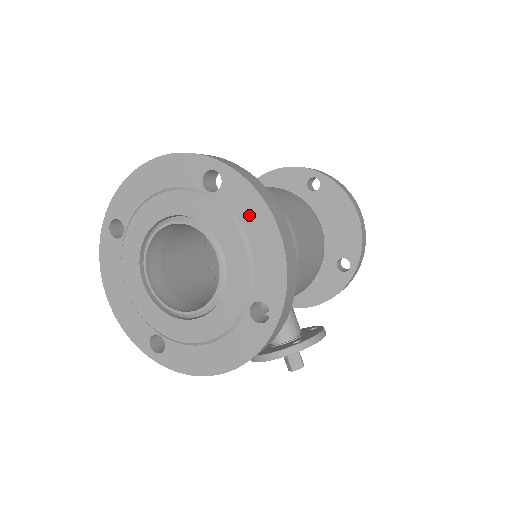
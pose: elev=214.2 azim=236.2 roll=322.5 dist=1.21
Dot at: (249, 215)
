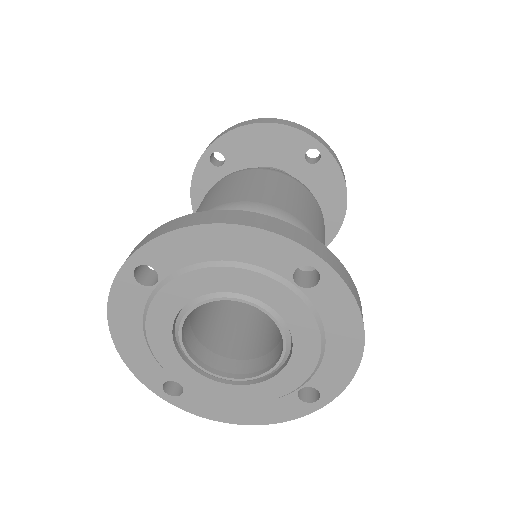
Dot at: (337, 322)
